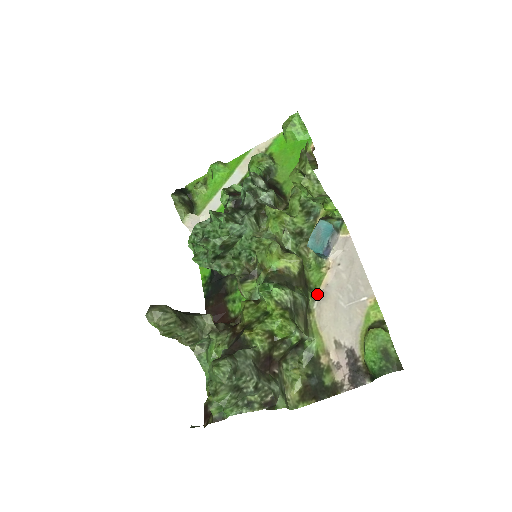
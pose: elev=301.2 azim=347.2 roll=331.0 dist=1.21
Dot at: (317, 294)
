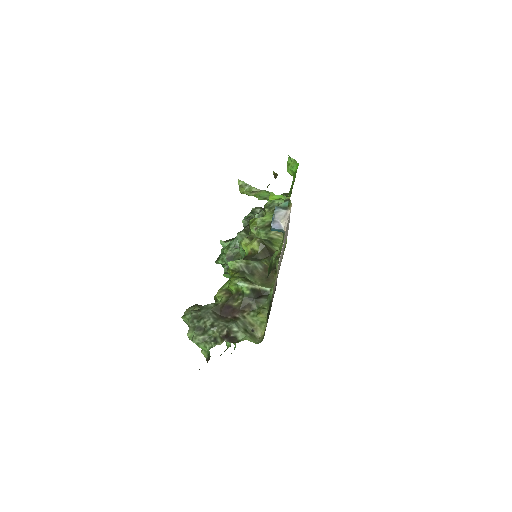
Dot at: (279, 258)
